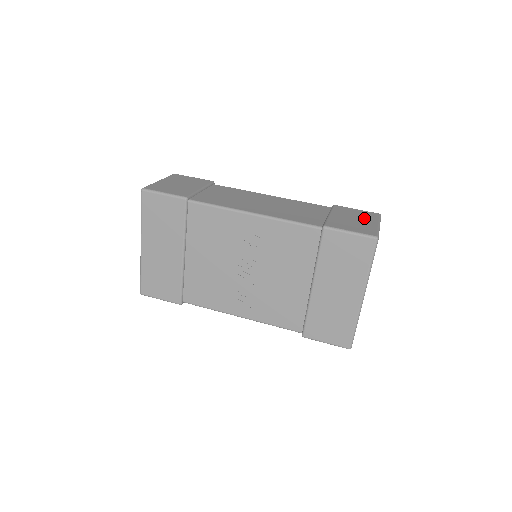
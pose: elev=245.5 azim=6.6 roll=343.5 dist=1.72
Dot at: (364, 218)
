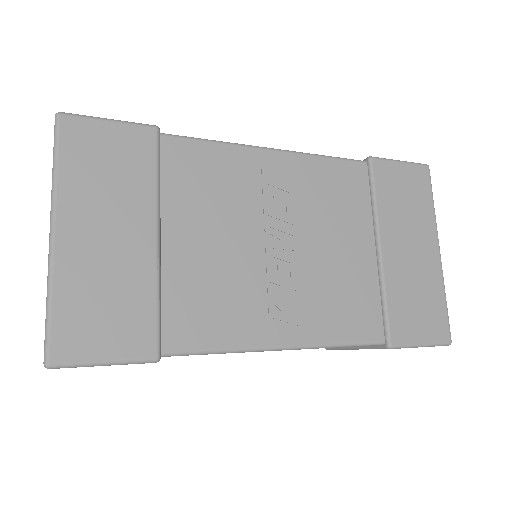
Dot at: occluded
